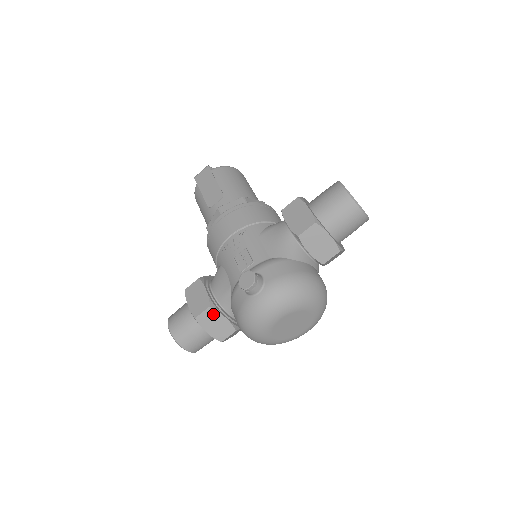
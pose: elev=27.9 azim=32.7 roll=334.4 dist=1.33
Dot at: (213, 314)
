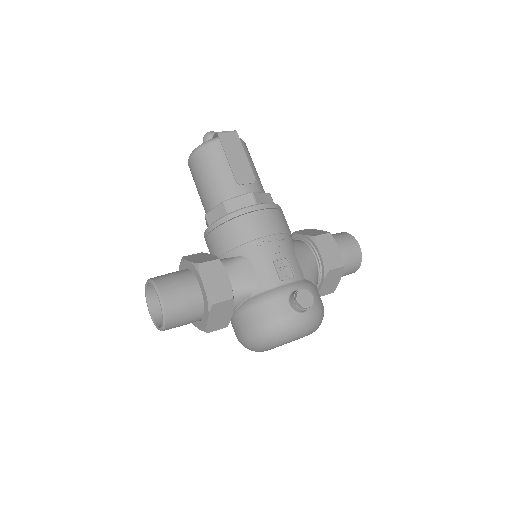
Dot at: (228, 306)
